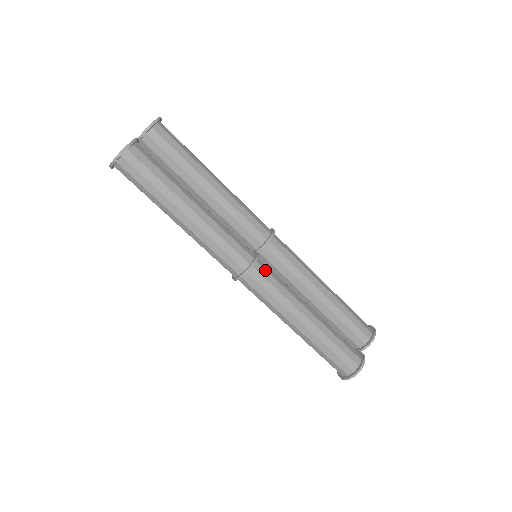
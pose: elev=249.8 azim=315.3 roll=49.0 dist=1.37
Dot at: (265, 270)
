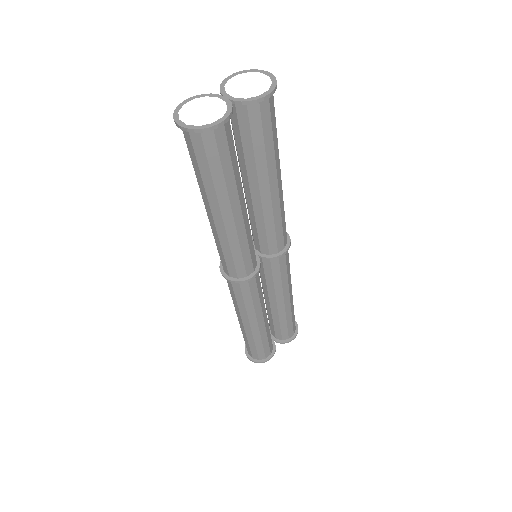
Dot at: (255, 282)
